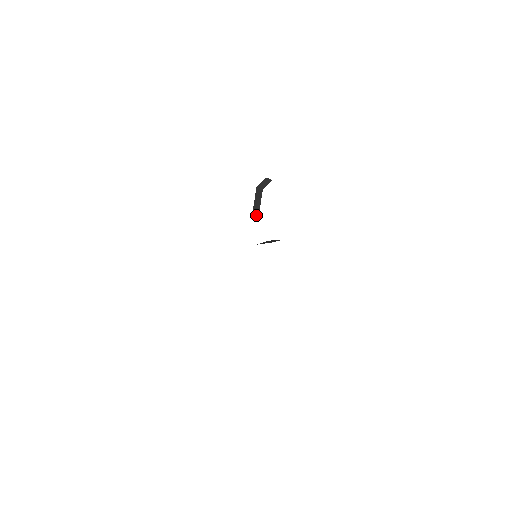
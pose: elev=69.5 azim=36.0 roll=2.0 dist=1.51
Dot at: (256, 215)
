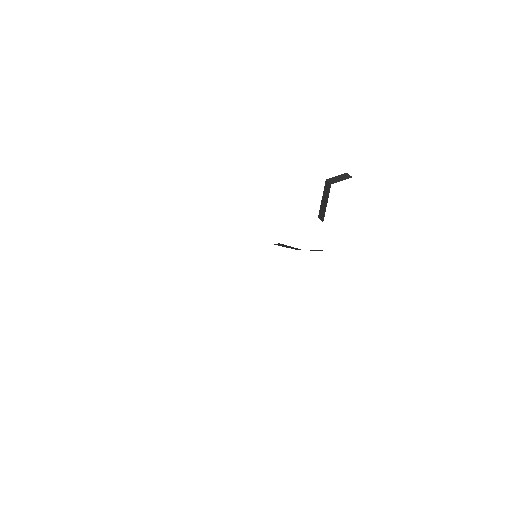
Dot at: (322, 216)
